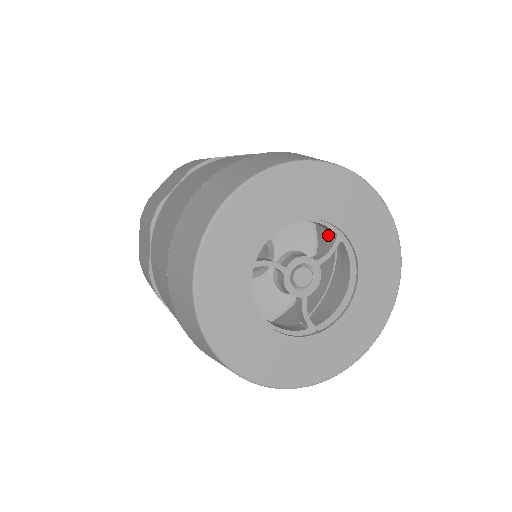
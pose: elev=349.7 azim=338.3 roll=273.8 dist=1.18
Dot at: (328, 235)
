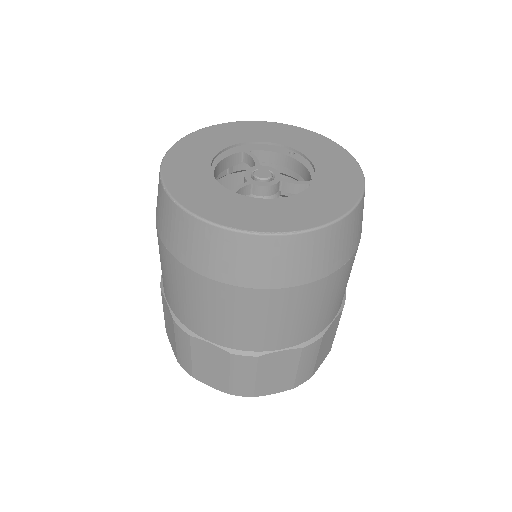
Dot at: occluded
